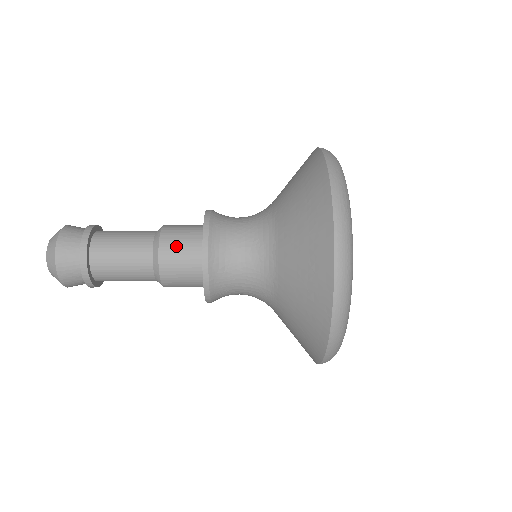
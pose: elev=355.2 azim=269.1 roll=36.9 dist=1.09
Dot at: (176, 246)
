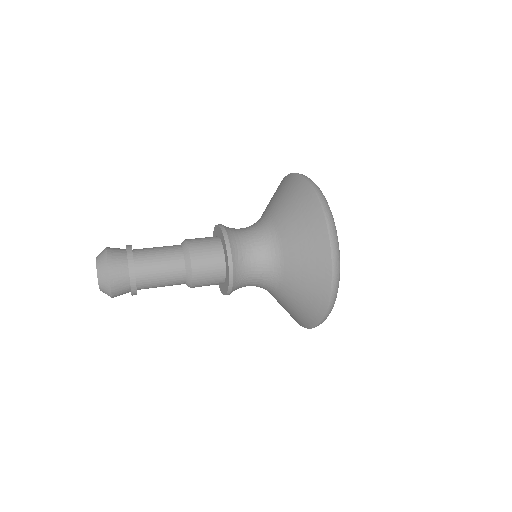
Dot at: (202, 249)
